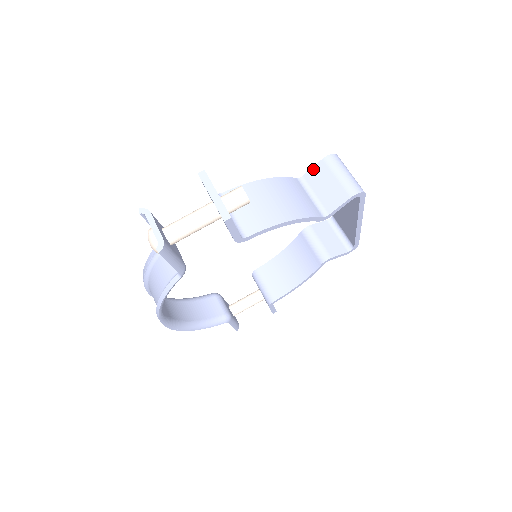
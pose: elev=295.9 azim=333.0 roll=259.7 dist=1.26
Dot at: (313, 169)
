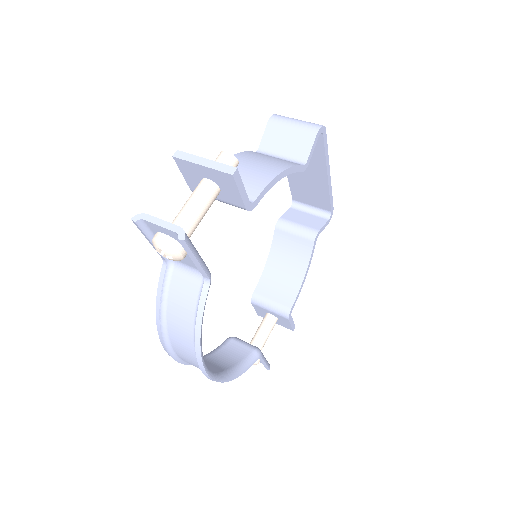
Dot at: (265, 136)
